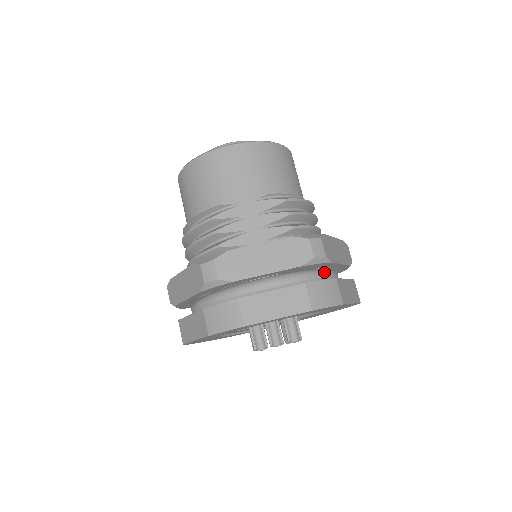
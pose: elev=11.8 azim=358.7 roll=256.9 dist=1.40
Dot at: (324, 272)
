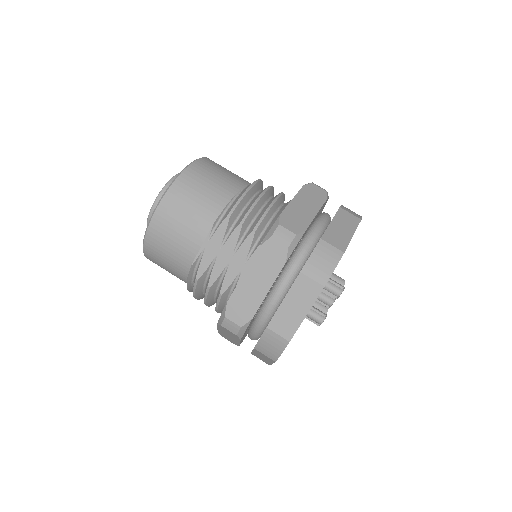
Dot at: (309, 237)
